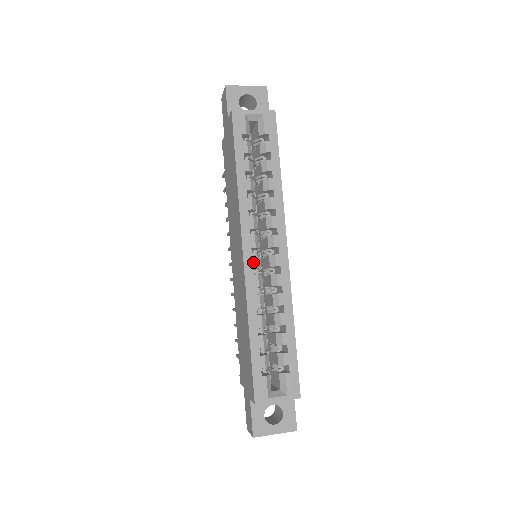
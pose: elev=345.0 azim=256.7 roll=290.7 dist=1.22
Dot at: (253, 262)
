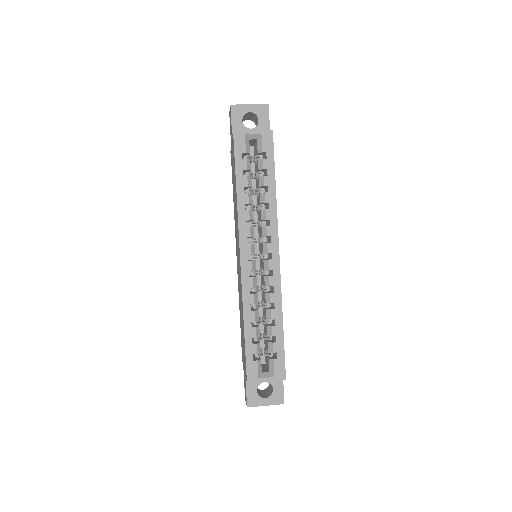
Dot at: (249, 266)
